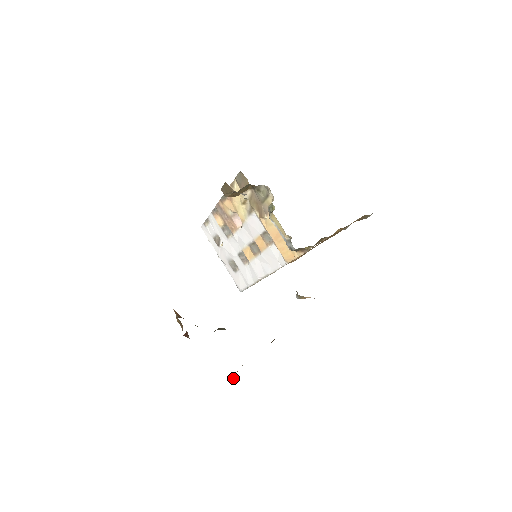
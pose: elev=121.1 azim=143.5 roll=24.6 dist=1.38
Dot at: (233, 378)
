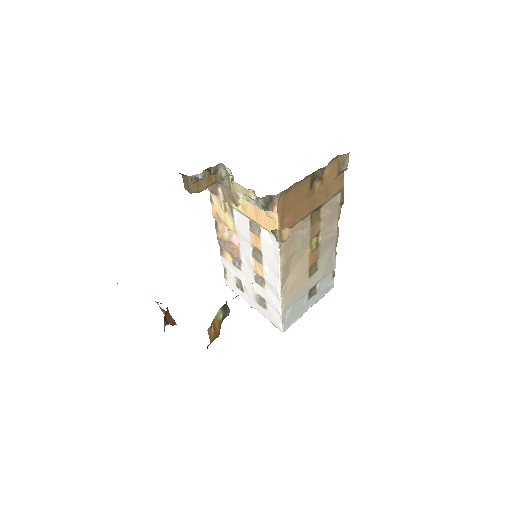
Dot at: (214, 329)
